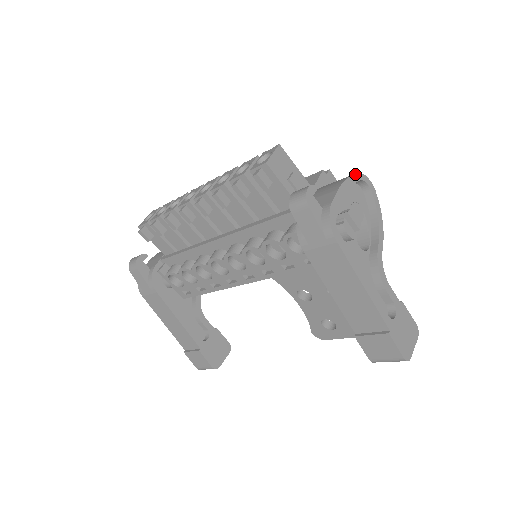
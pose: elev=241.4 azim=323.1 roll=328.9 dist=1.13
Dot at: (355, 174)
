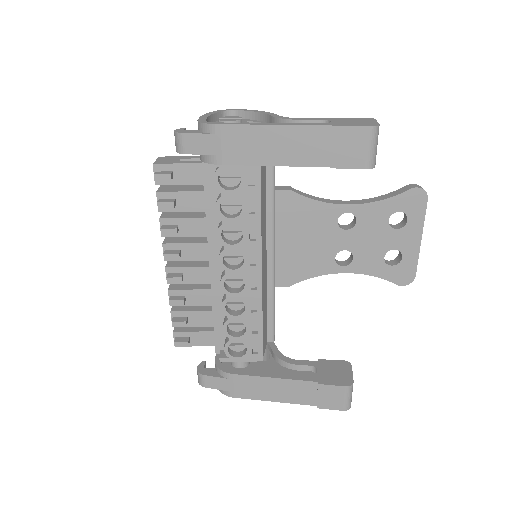
Dot at: (213, 112)
